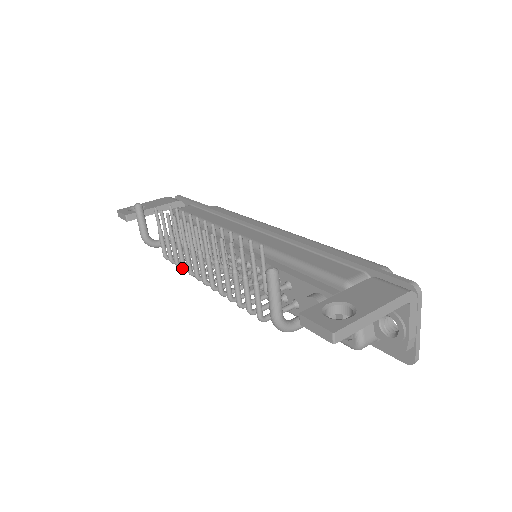
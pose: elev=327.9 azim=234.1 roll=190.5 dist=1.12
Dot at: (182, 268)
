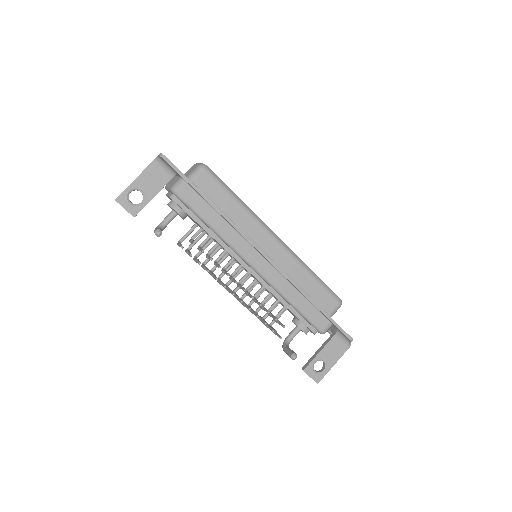
Dot at: occluded
